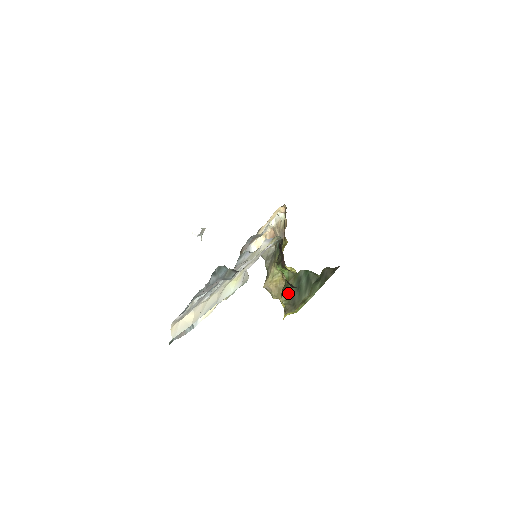
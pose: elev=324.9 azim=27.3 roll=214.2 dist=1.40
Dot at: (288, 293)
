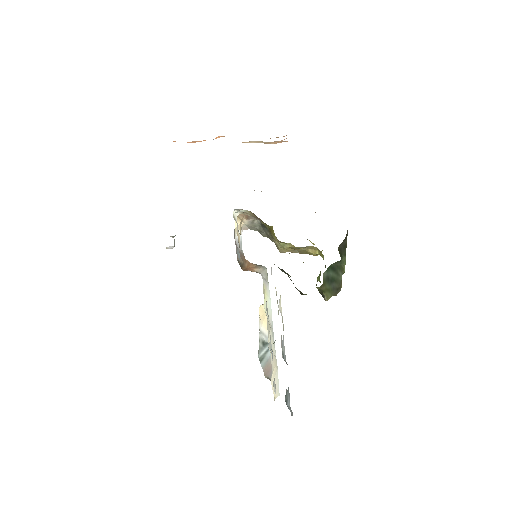
Dot at: (327, 293)
